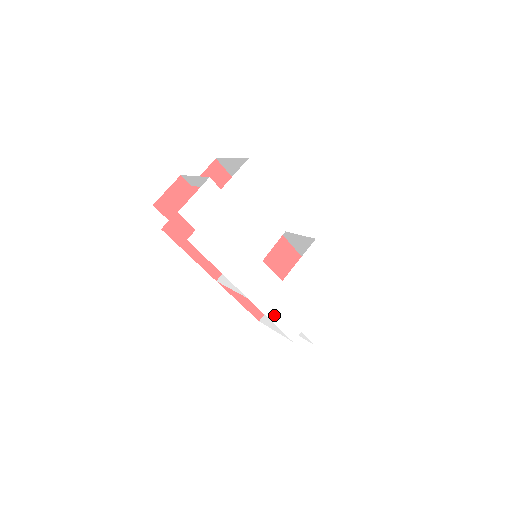
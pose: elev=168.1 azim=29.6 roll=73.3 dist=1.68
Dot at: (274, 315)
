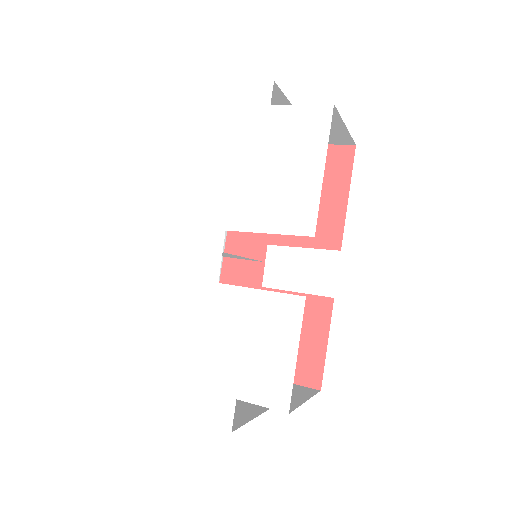
Dot at: (173, 304)
